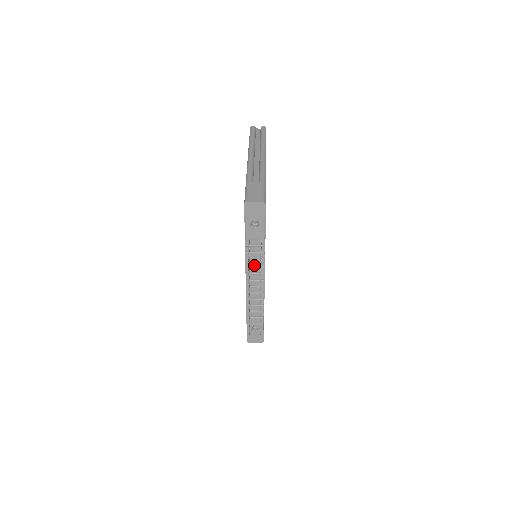
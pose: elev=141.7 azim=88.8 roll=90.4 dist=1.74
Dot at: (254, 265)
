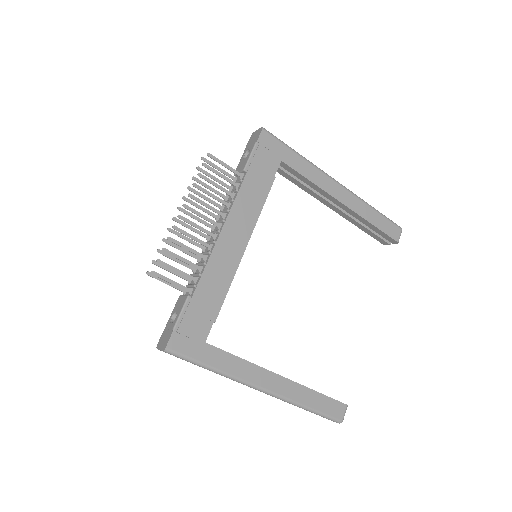
Dot at: occluded
